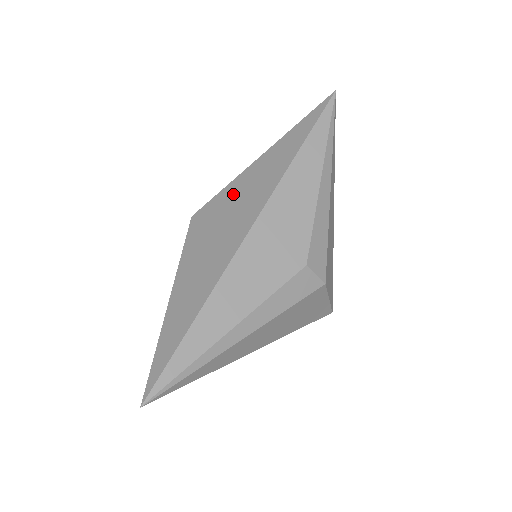
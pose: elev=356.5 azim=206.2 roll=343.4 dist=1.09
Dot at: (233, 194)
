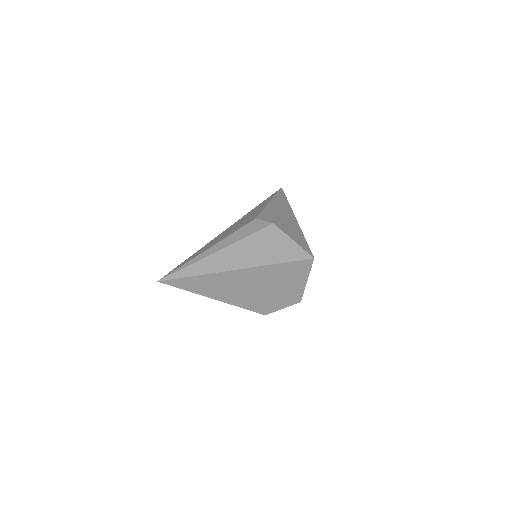
Dot at: occluded
